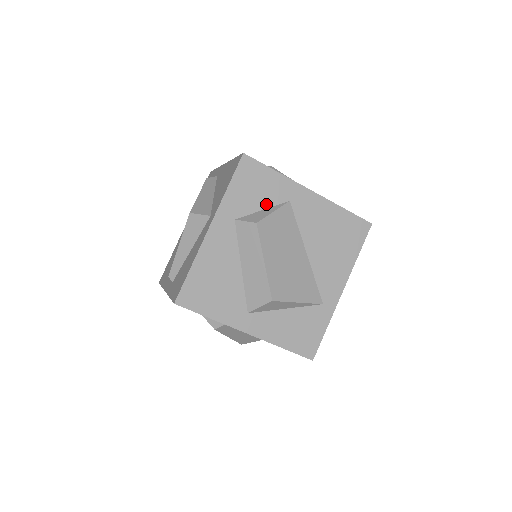
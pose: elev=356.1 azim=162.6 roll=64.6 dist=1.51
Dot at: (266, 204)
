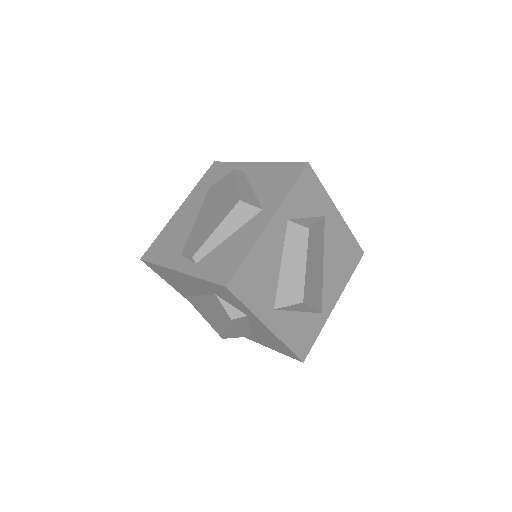
Dot at: (310, 213)
